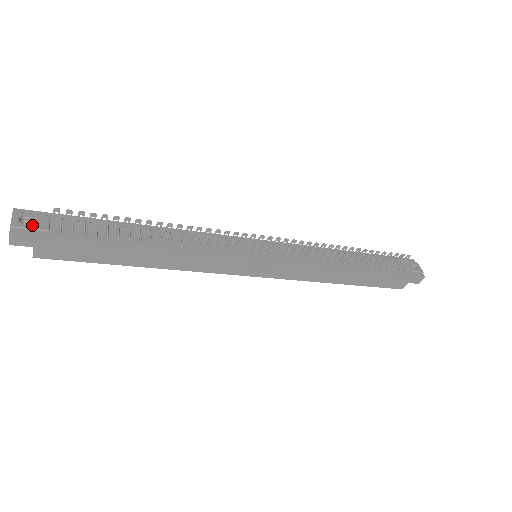
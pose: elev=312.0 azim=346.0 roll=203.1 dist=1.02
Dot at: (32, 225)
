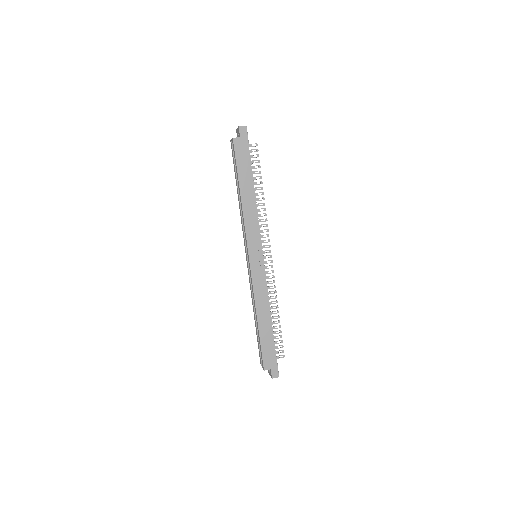
Dot at: occluded
